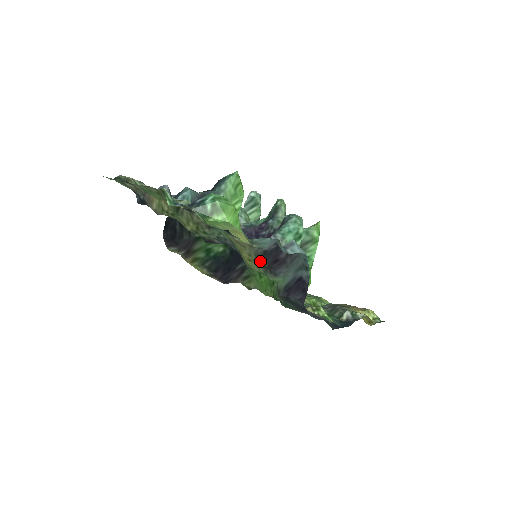
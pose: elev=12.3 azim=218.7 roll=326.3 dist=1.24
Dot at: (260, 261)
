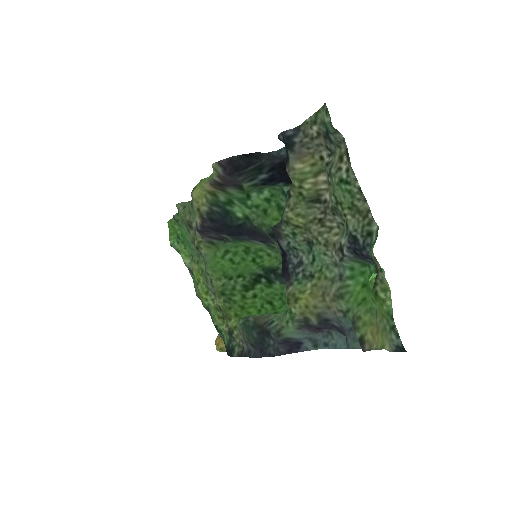
Dot at: (314, 319)
